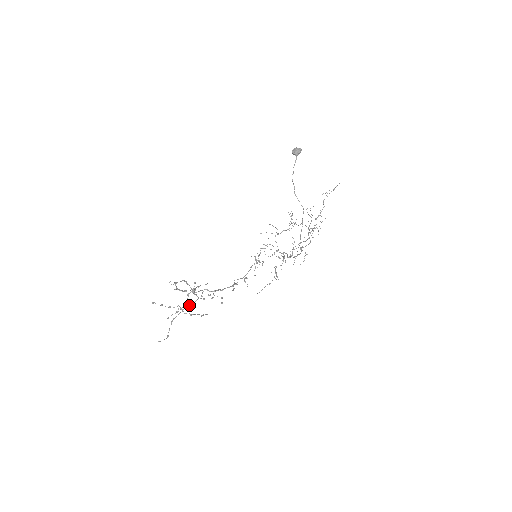
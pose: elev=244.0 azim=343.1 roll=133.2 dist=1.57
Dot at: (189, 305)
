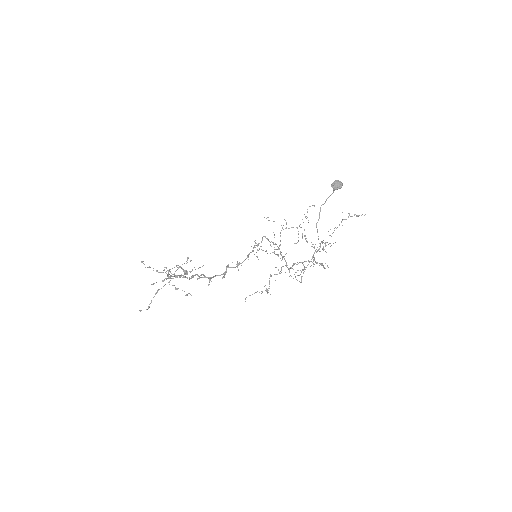
Dot at: (176, 277)
